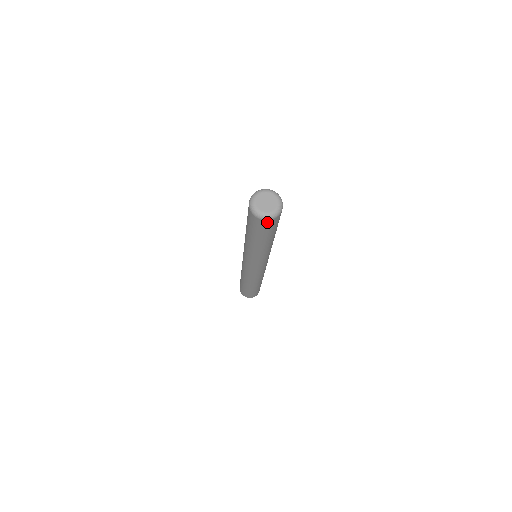
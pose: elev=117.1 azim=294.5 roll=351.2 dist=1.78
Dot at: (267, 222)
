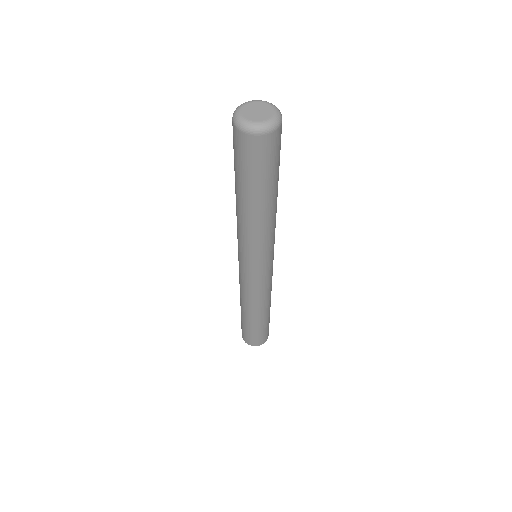
Dot at: (253, 140)
